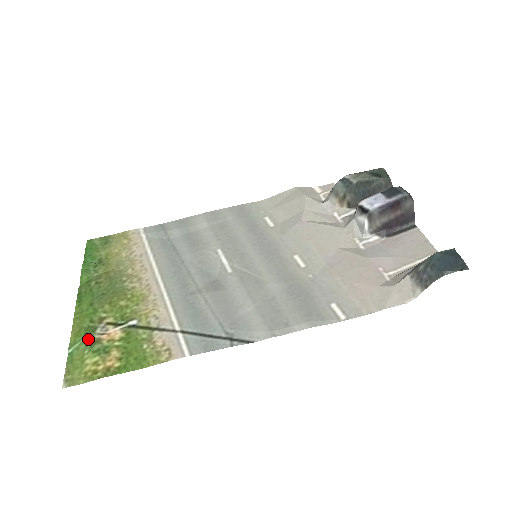
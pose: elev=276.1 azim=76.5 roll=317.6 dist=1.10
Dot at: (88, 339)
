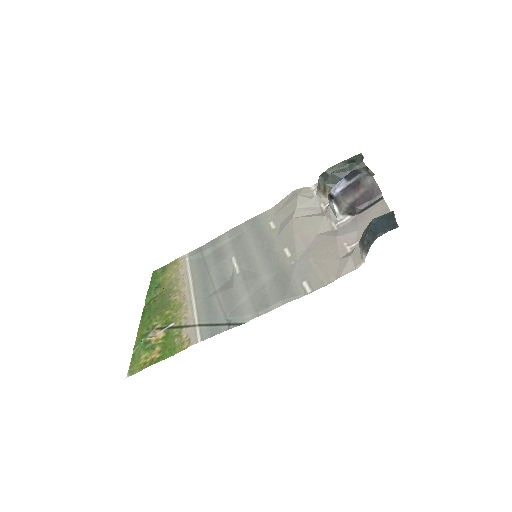
Dot at: (143, 342)
